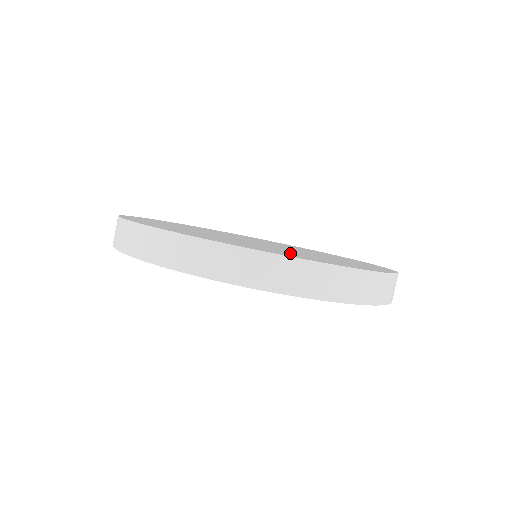
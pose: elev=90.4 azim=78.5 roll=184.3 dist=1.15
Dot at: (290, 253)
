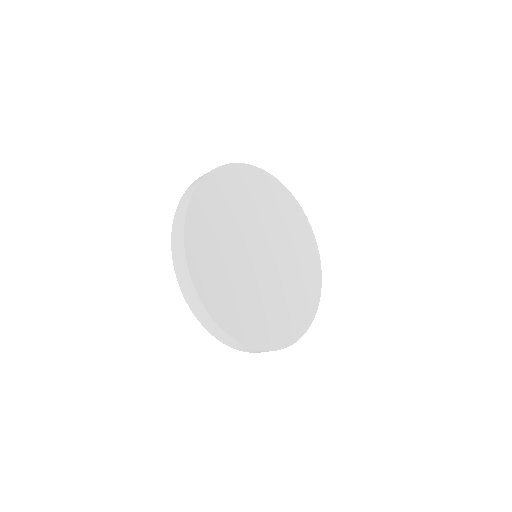
Dot at: (250, 315)
